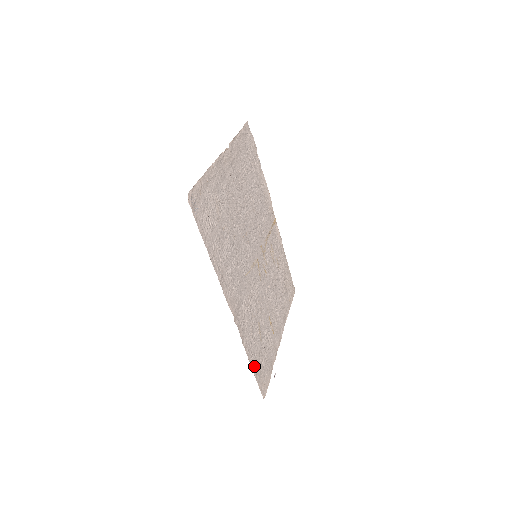
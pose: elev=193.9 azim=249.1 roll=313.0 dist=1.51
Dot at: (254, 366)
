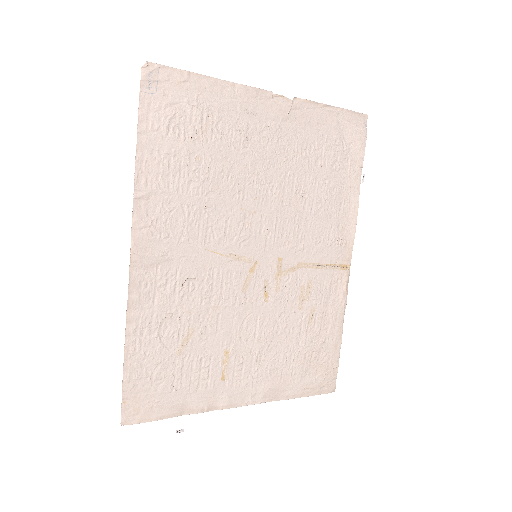
Dot at: (133, 363)
